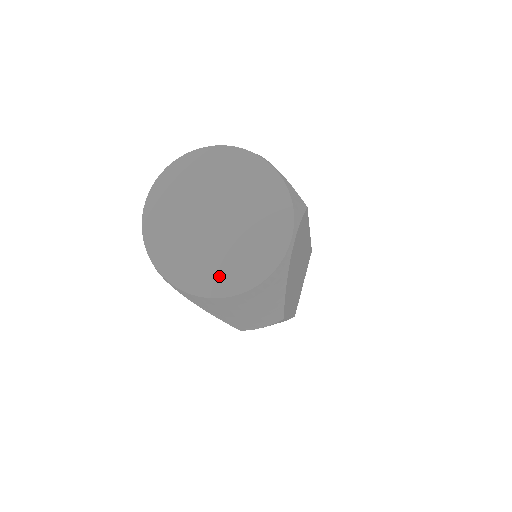
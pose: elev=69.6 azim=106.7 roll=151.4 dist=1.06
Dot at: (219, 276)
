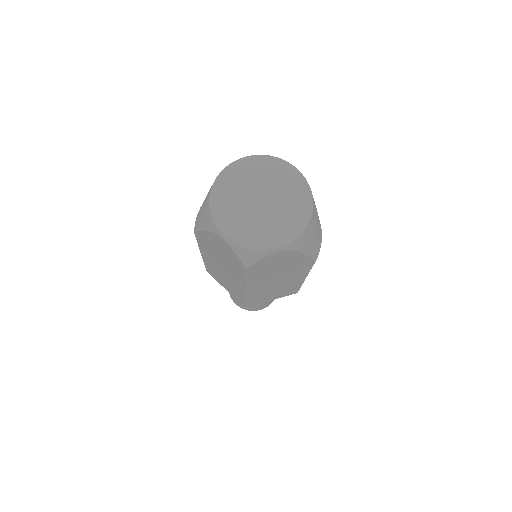
Dot at: (296, 216)
